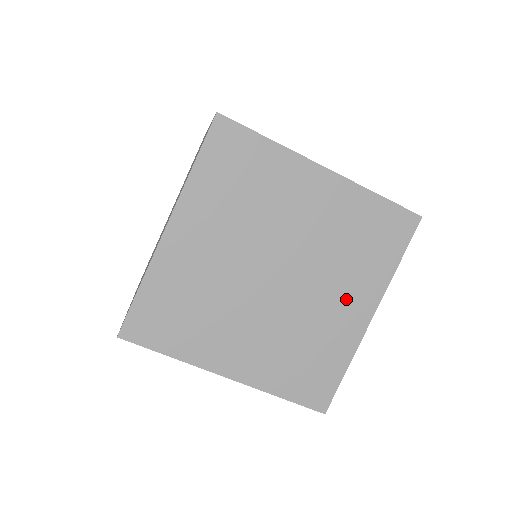
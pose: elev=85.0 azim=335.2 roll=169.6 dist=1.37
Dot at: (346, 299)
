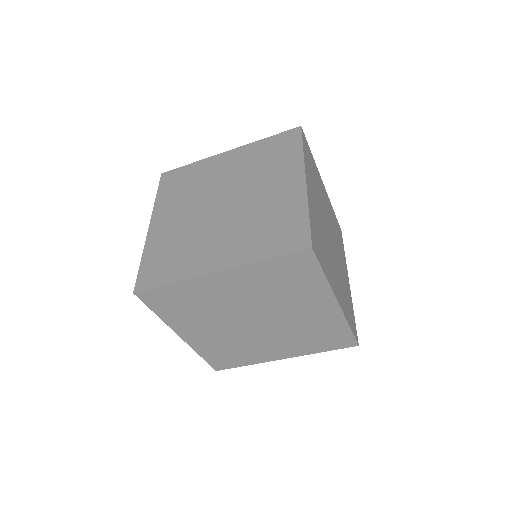
Dot at: (280, 347)
